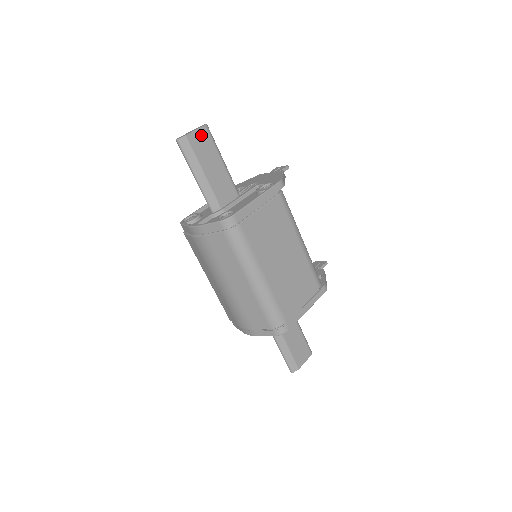
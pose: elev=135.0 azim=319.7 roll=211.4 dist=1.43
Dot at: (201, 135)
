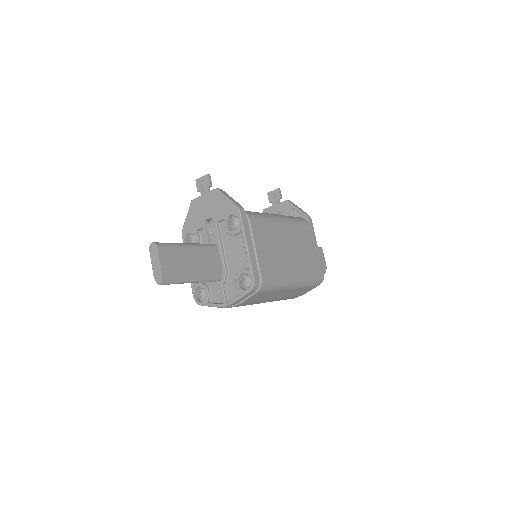
Dot at: (165, 257)
